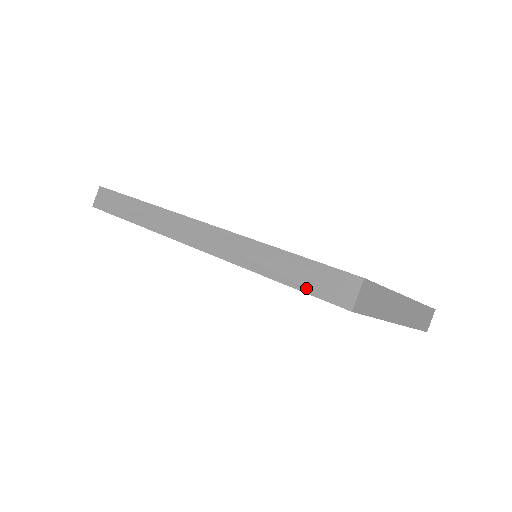
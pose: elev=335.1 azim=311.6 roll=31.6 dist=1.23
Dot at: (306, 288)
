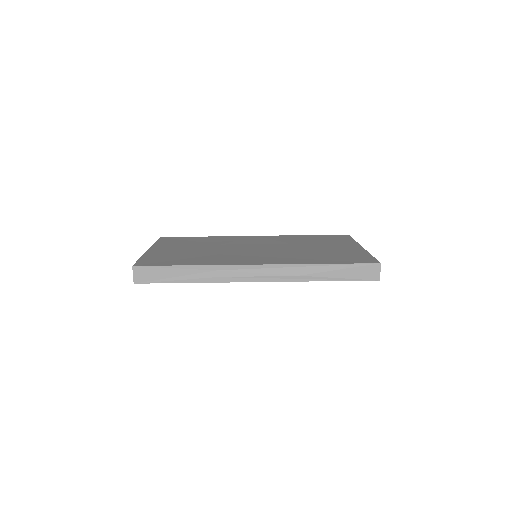
Dot at: (352, 279)
